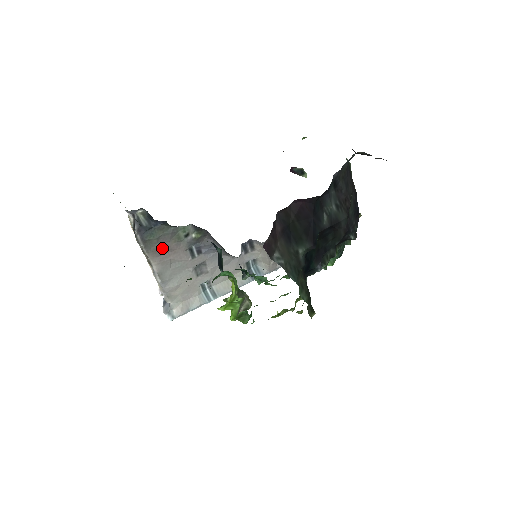
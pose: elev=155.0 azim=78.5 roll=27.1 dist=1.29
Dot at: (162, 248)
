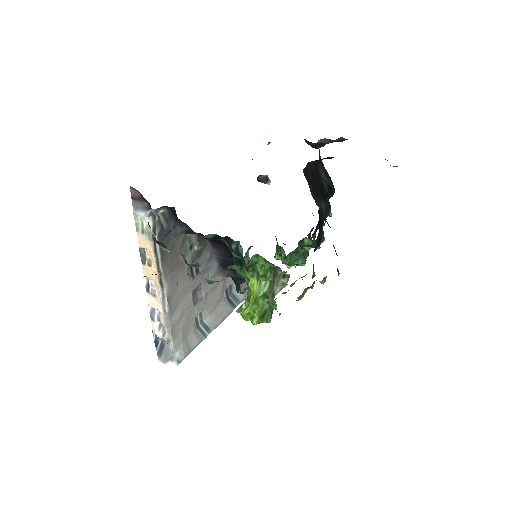
Dot at: (173, 262)
